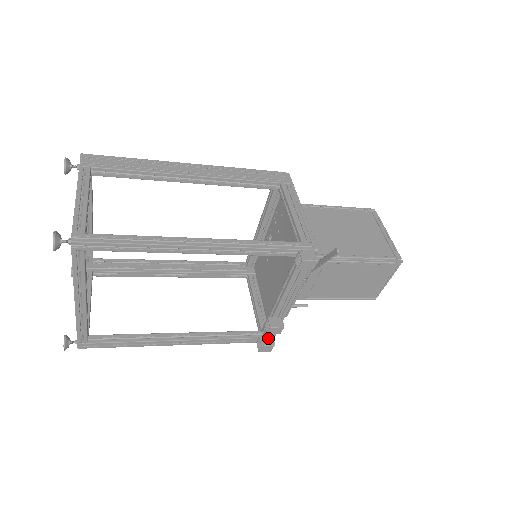
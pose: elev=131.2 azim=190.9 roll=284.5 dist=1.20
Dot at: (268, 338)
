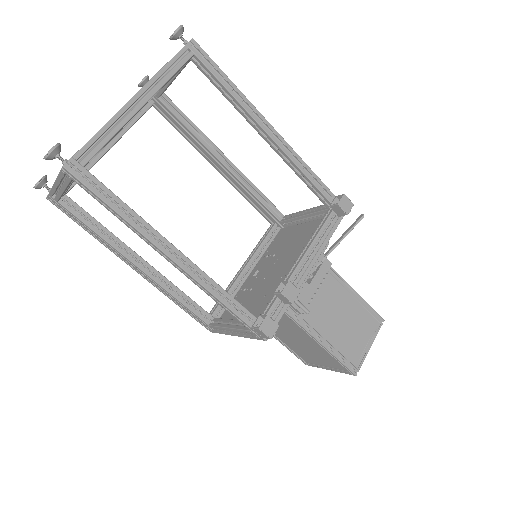
Dot at: occluded
